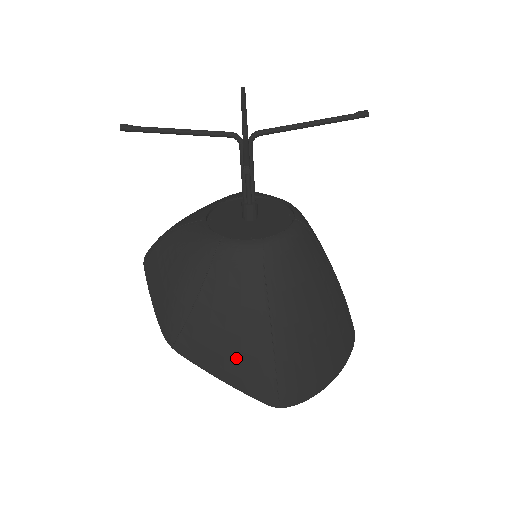
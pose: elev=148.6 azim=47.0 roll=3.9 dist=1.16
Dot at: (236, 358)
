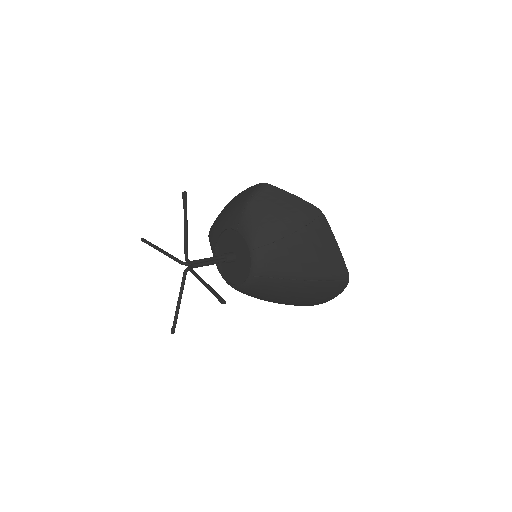
Dot at: occluded
